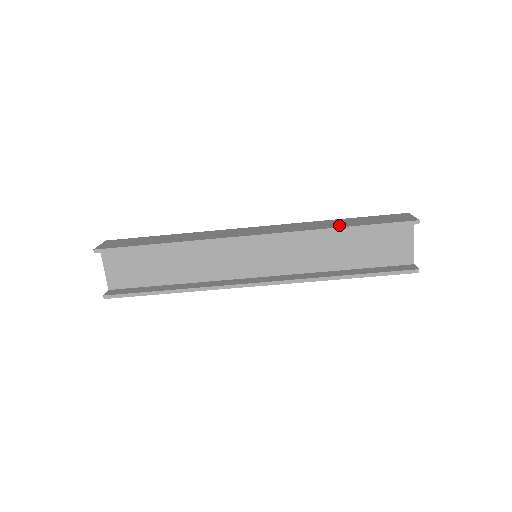
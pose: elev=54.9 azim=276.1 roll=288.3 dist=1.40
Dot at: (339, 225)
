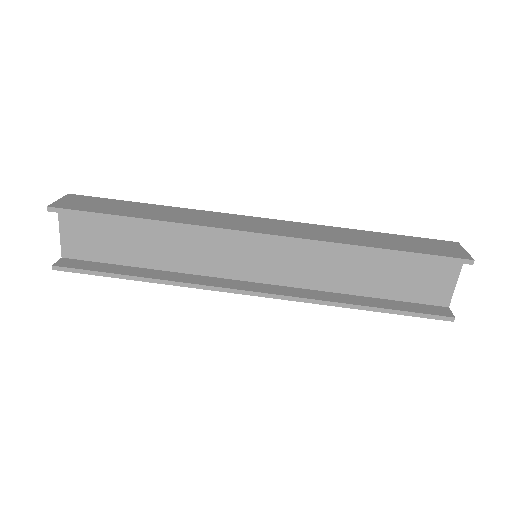
Dot at: (371, 243)
